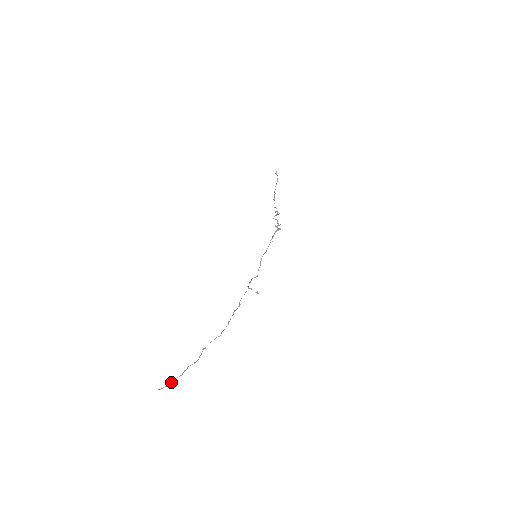
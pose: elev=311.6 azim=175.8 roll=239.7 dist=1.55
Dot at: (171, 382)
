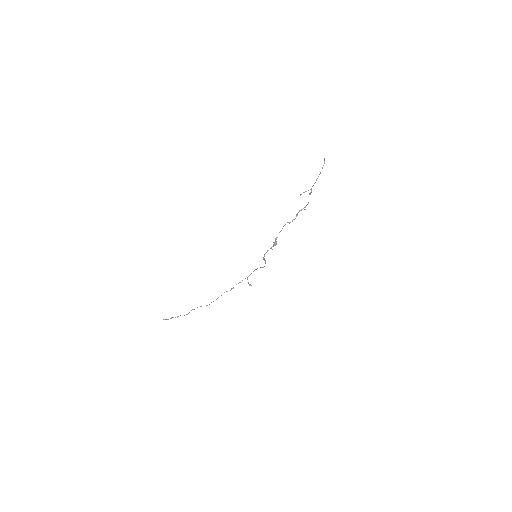
Dot at: occluded
